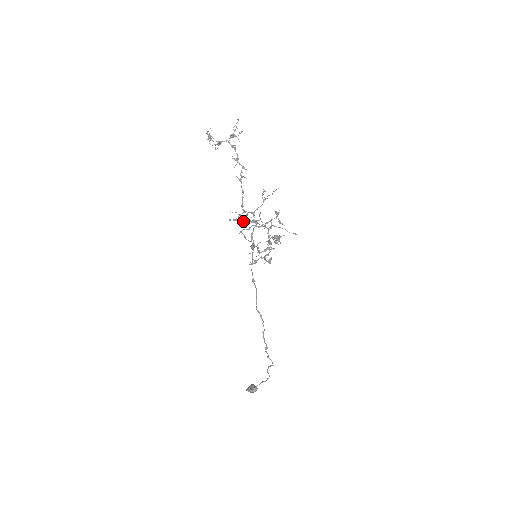
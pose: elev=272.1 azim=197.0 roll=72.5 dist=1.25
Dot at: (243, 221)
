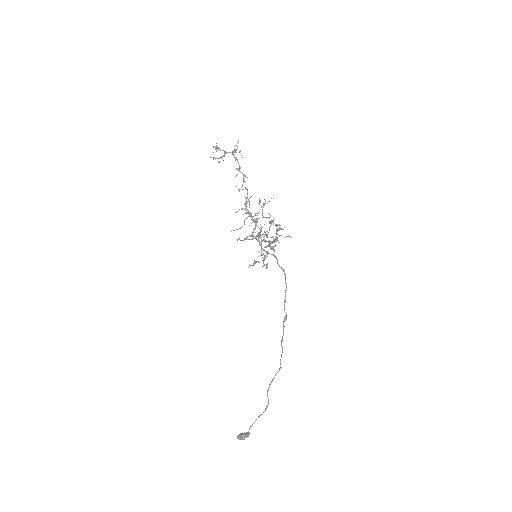
Dot at: (249, 212)
